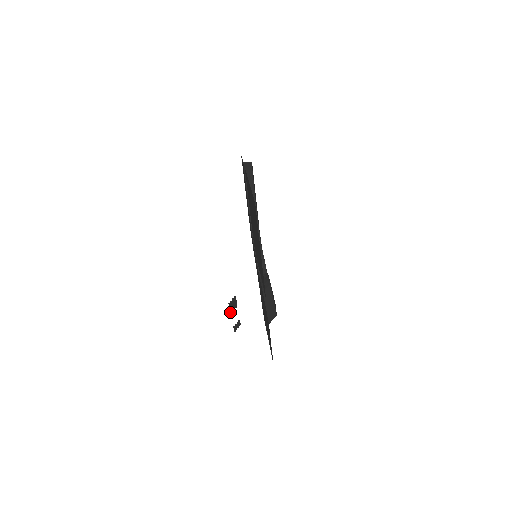
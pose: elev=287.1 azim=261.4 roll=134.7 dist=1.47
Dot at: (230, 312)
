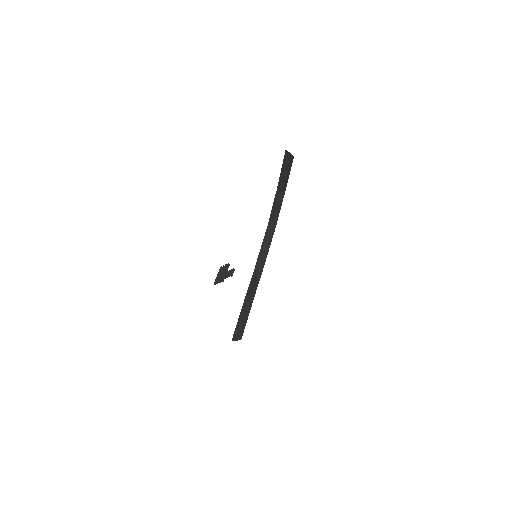
Dot at: (216, 280)
